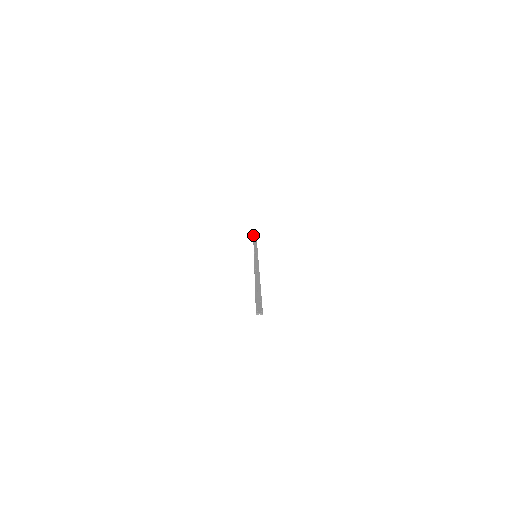
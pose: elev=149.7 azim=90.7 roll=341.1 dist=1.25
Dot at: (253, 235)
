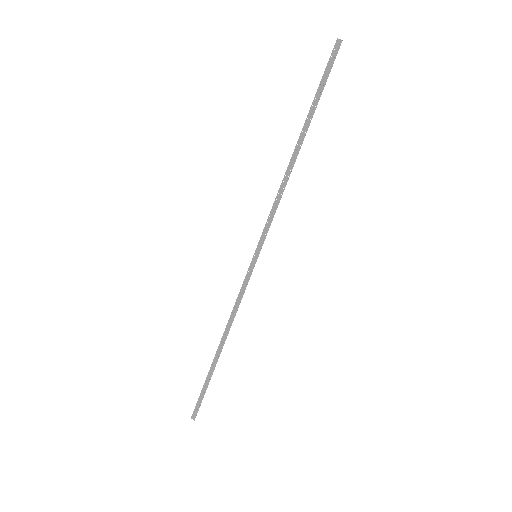
Dot at: occluded
